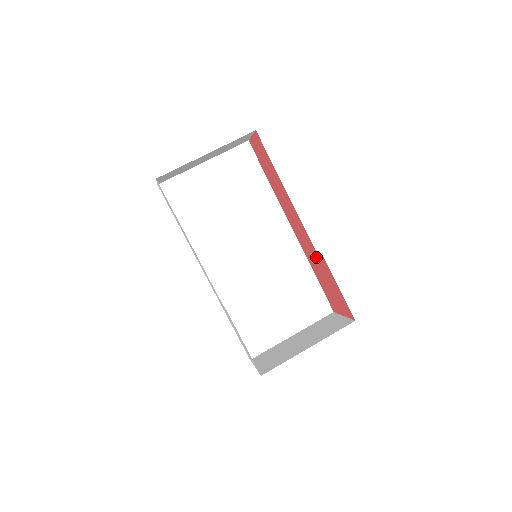
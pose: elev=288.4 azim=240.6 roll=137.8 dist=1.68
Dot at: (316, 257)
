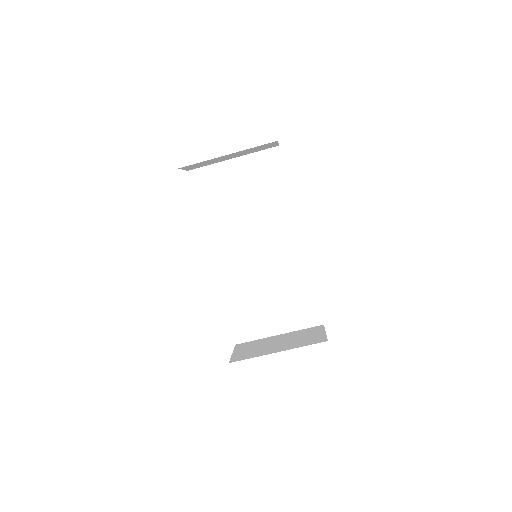
Dot at: occluded
